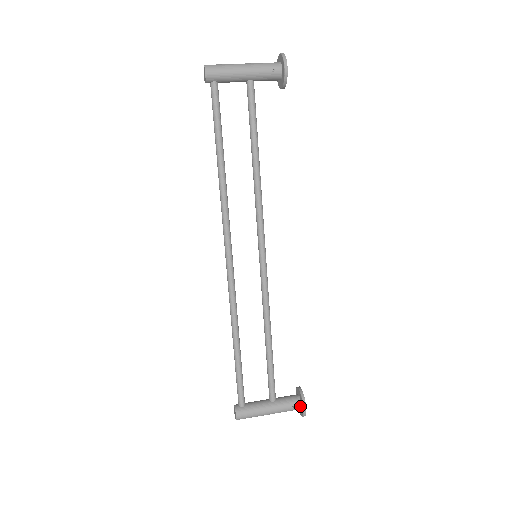
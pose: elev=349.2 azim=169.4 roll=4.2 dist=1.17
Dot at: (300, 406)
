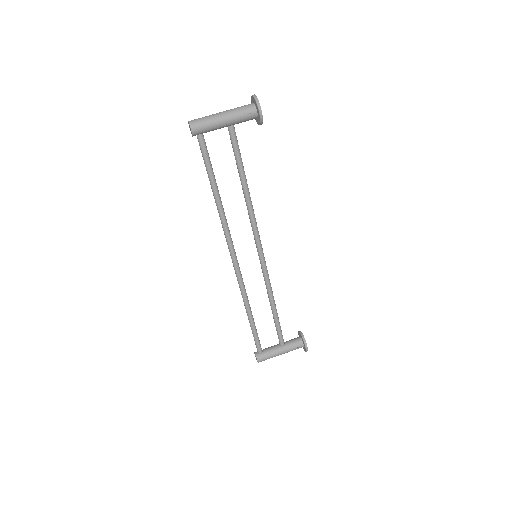
Dot at: (303, 346)
